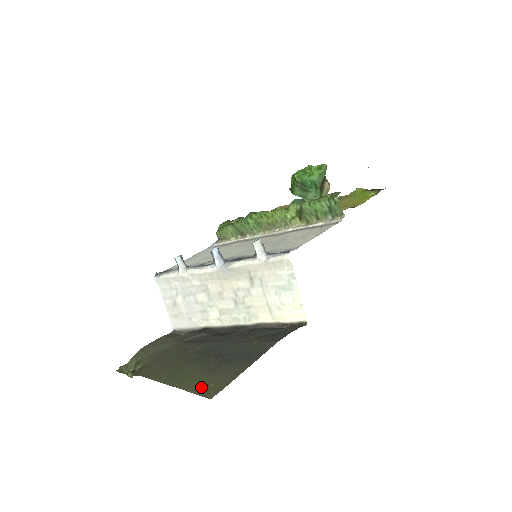
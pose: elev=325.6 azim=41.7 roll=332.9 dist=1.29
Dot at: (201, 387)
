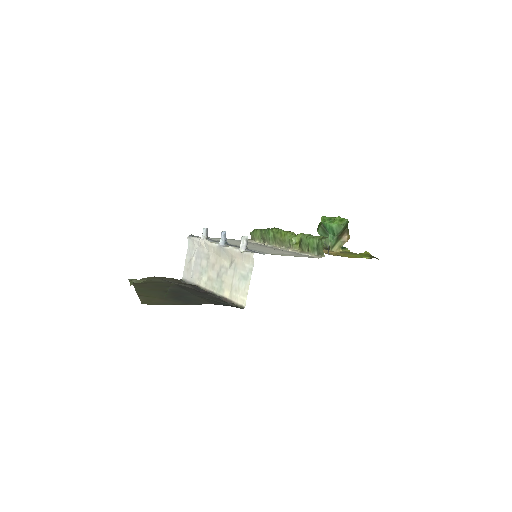
Dot at: (147, 299)
